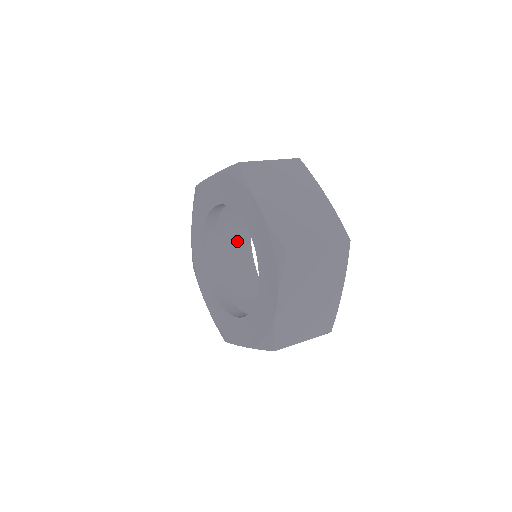
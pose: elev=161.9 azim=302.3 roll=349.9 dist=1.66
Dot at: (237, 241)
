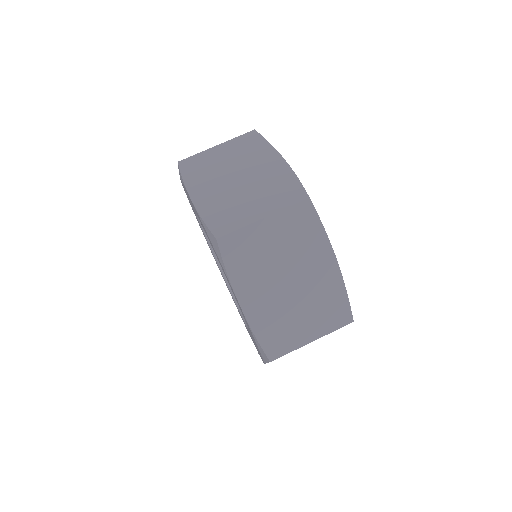
Dot at: occluded
